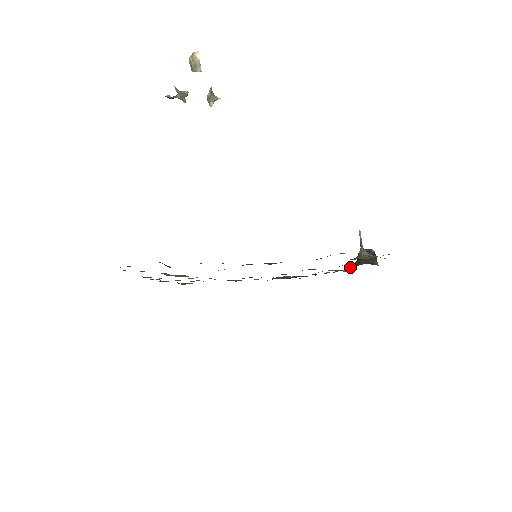
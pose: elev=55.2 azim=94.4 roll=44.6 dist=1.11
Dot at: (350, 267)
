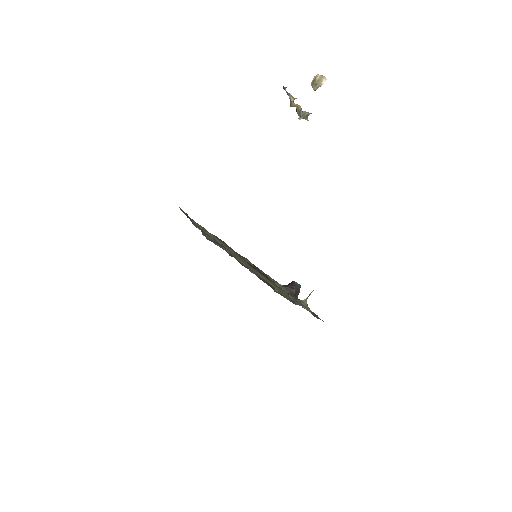
Dot at: (285, 288)
